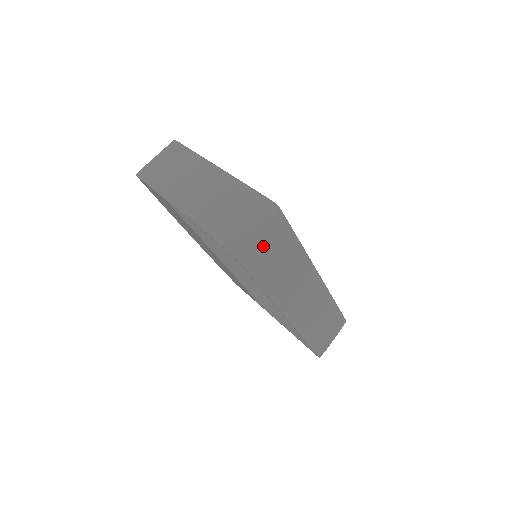
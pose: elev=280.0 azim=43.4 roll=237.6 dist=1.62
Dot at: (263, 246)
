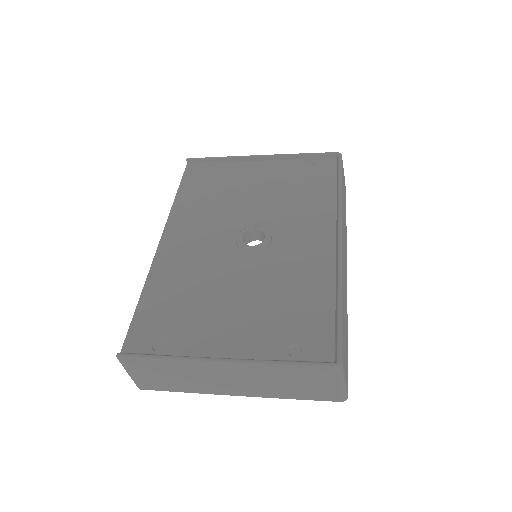
Dot at: (346, 363)
